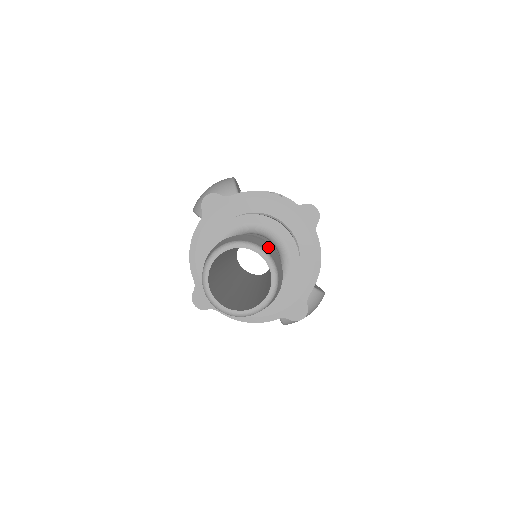
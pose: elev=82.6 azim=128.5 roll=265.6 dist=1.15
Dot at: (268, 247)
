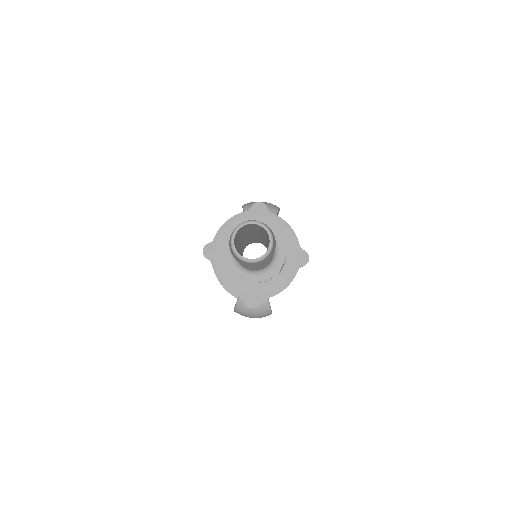
Dot at: (275, 241)
